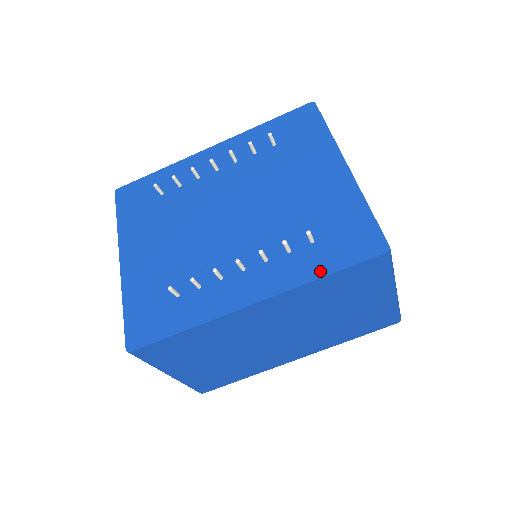
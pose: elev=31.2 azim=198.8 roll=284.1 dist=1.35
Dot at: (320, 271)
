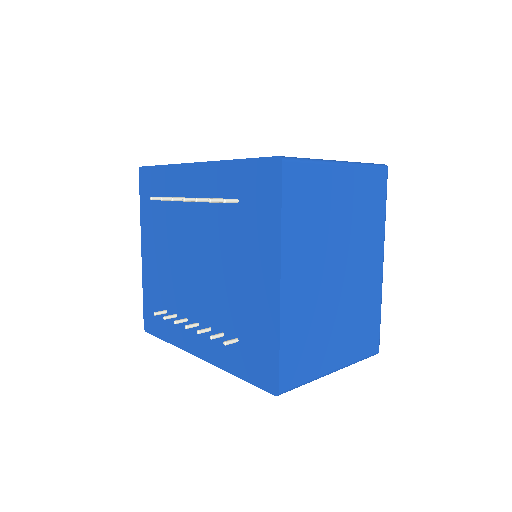
Dot at: (235, 370)
